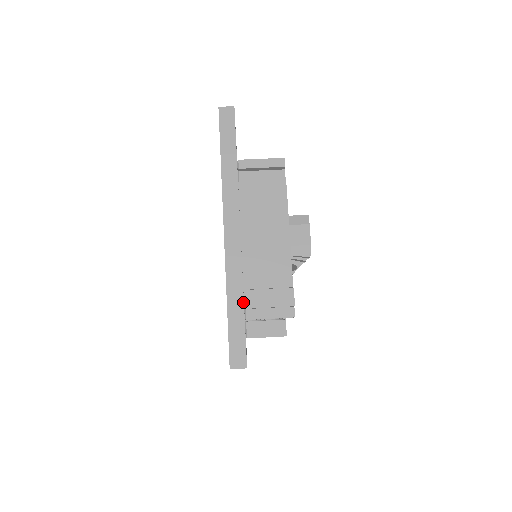
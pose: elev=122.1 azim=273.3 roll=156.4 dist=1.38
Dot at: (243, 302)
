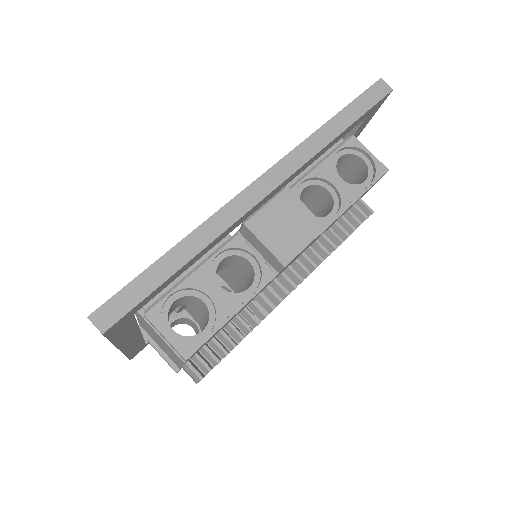
Dot at: (126, 356)
